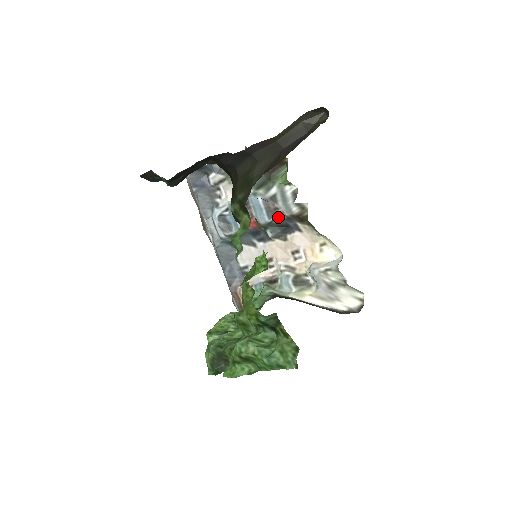
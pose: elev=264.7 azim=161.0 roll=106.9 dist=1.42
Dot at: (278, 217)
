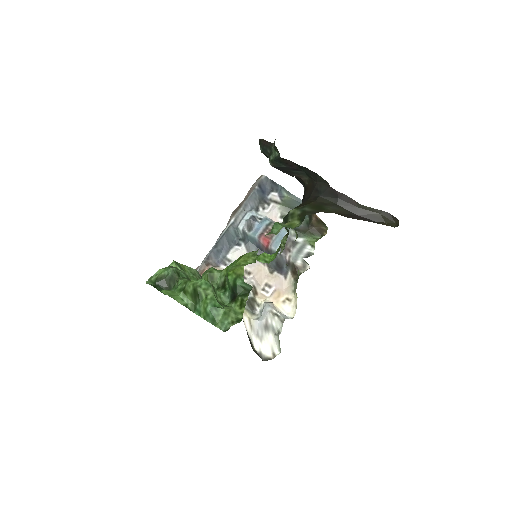
Dot at: (284, 256)
